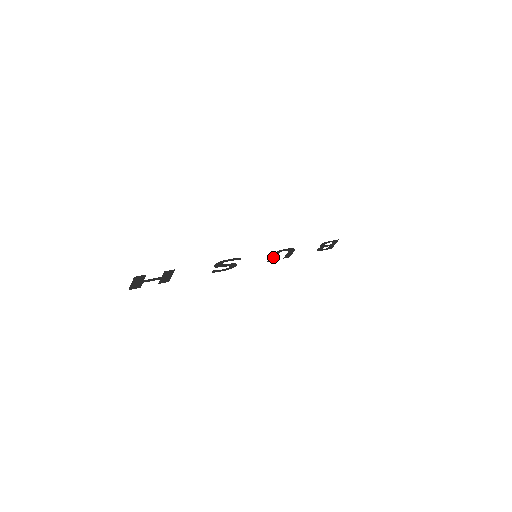
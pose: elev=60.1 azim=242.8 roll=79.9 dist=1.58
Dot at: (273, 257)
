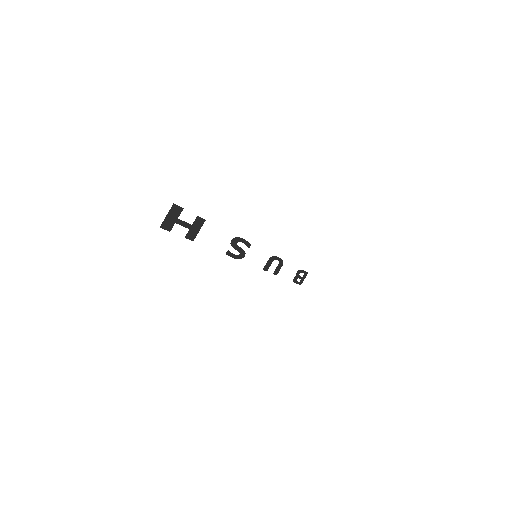
Dot at: (268, 265)
